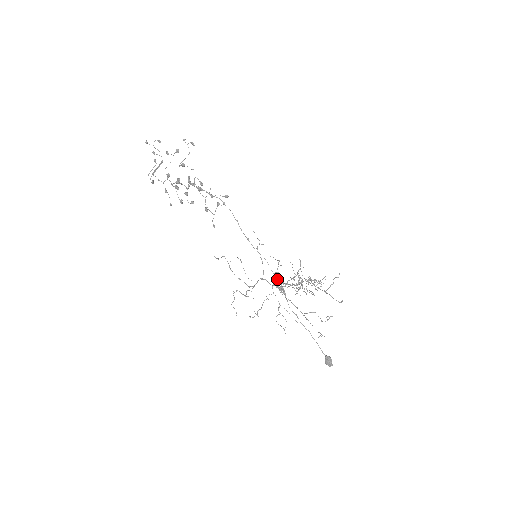
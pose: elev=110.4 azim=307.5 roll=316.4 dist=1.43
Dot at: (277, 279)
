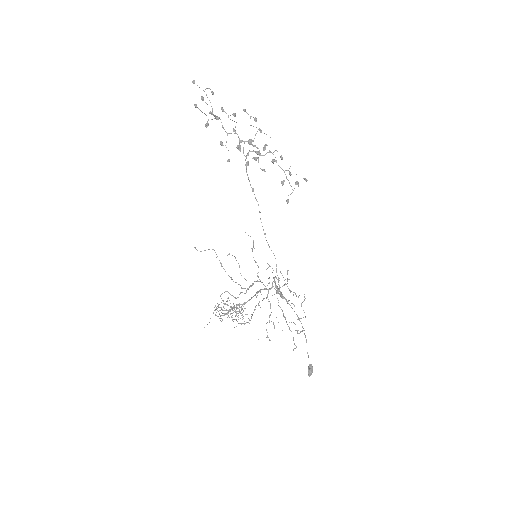
Dot at: occluded
